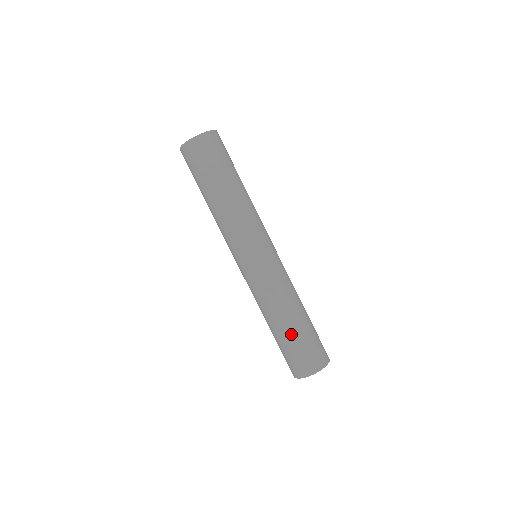
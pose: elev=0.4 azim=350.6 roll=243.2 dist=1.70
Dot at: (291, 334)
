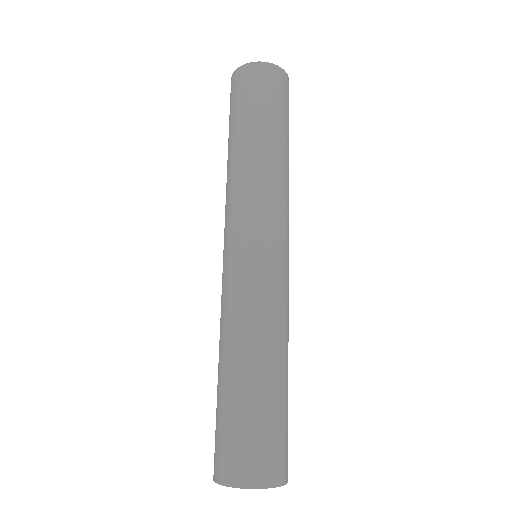
Dot at: (238, 393)
